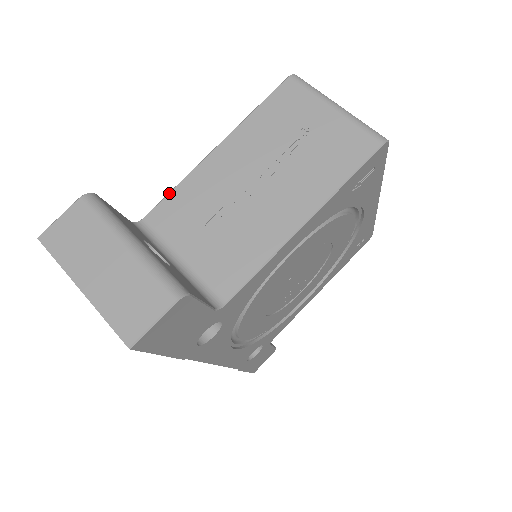
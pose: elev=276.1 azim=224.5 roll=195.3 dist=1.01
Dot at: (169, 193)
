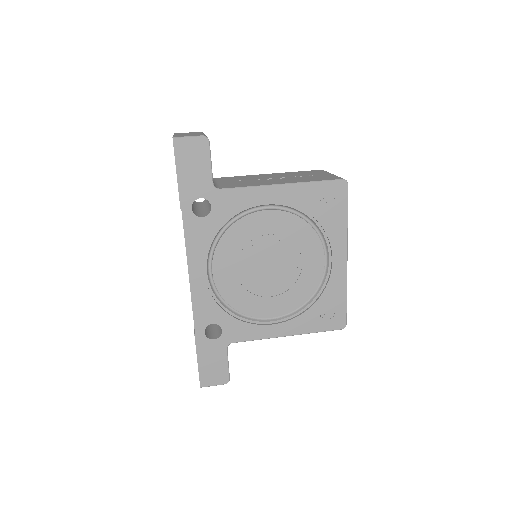
Dot at: (234, 176)
